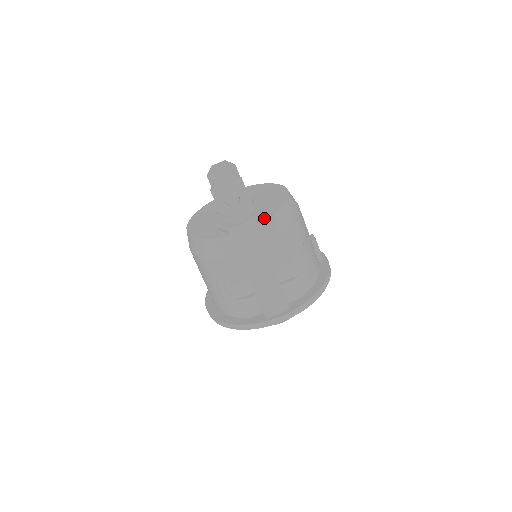
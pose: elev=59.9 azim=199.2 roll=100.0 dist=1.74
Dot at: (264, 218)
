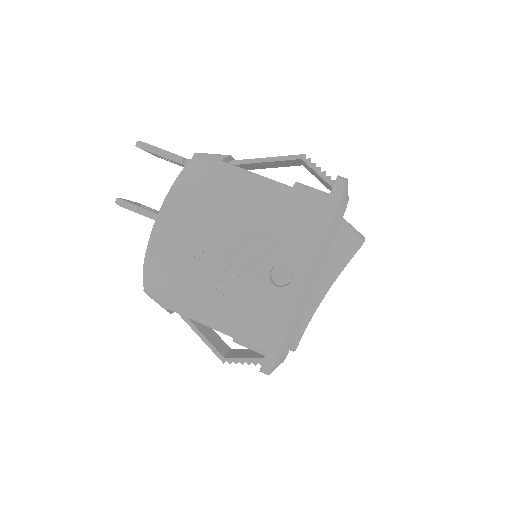
Dot at: occluded
